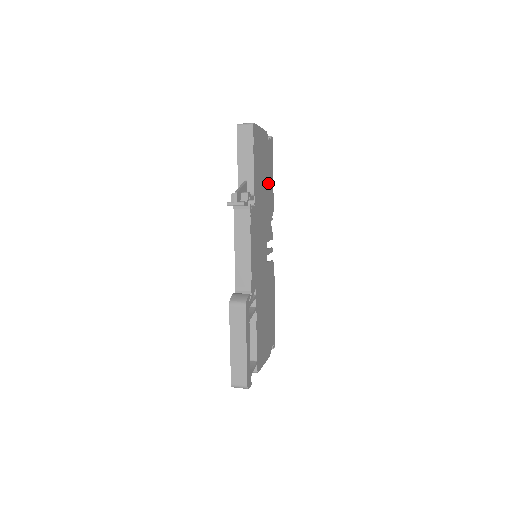
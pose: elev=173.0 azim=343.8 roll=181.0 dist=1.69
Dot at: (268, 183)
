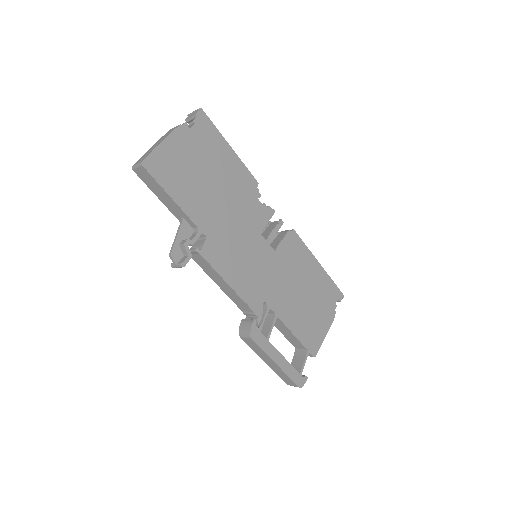
Dot at: (224, 173)
